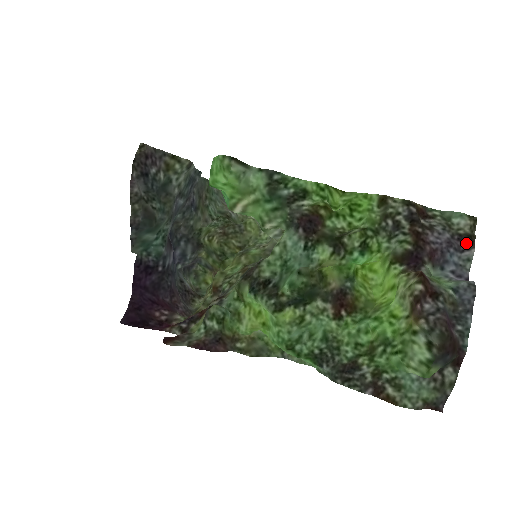
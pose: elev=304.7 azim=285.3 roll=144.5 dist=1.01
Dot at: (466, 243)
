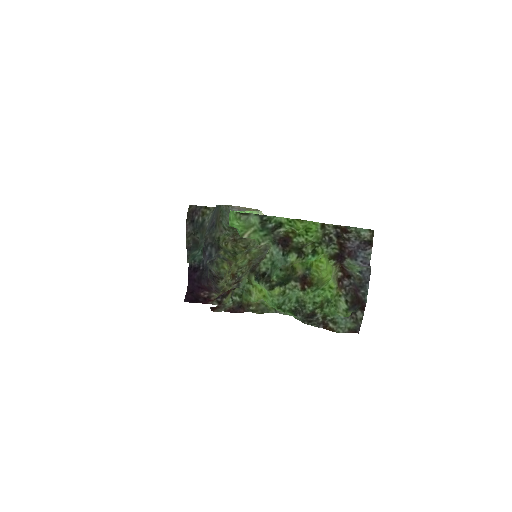
Dot at: (368, 245)
